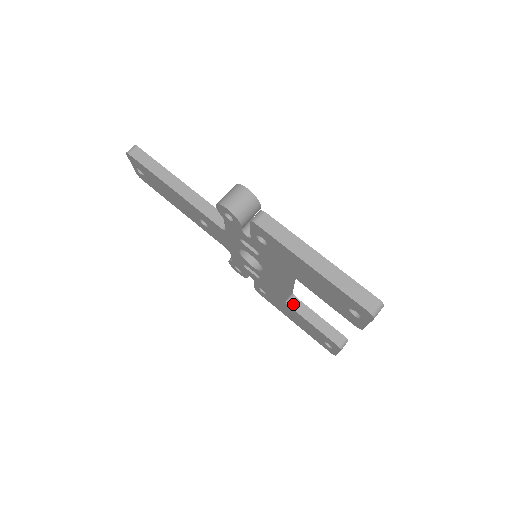
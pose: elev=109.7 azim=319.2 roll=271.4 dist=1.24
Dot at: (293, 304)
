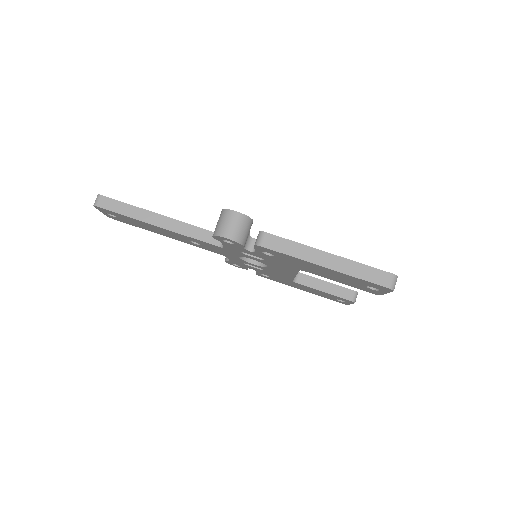
Dot at: (300, 280)
